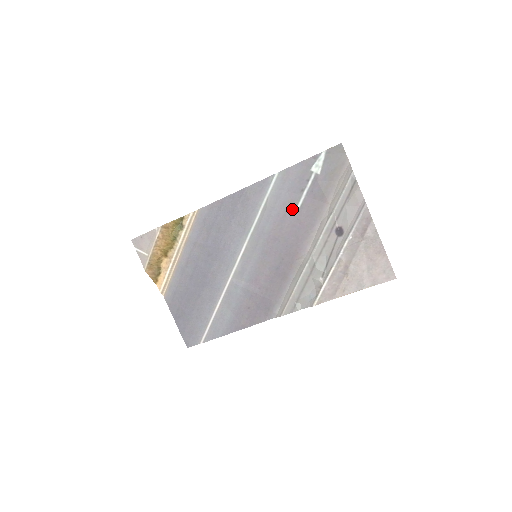
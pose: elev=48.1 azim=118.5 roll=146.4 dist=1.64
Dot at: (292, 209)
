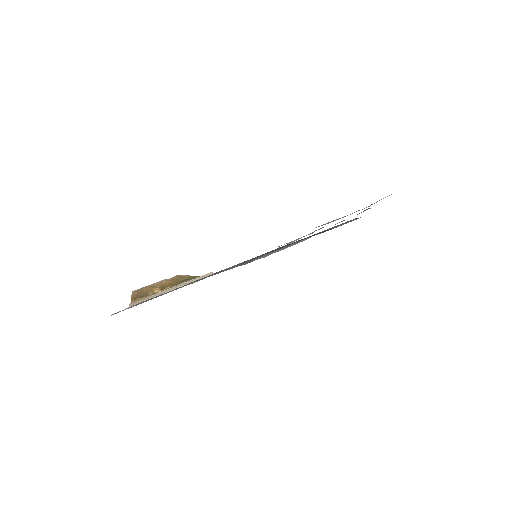
Dot at: occluded
